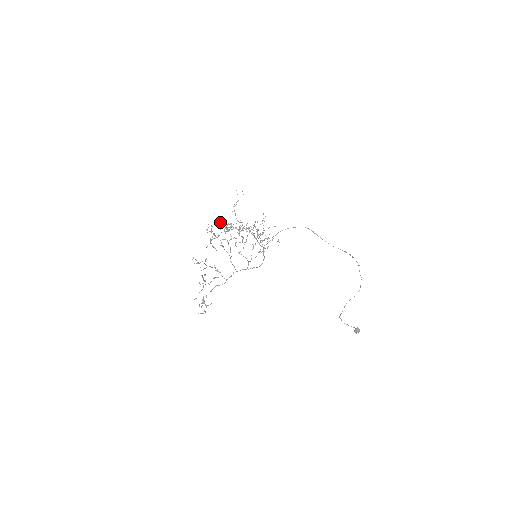
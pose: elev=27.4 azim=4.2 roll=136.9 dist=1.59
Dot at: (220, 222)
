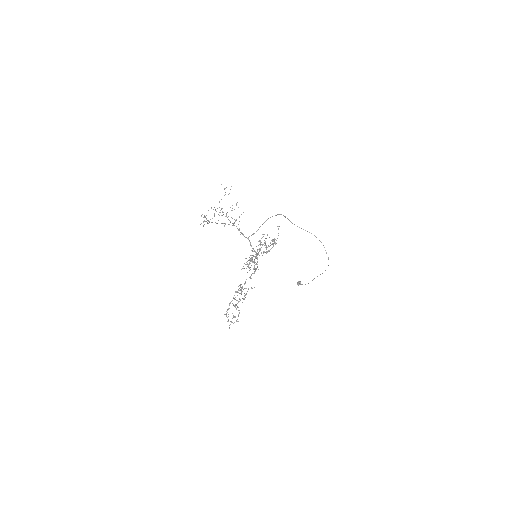
Dot at: occluded
